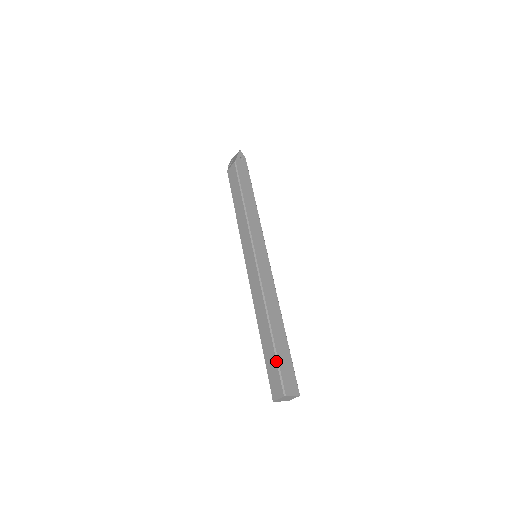
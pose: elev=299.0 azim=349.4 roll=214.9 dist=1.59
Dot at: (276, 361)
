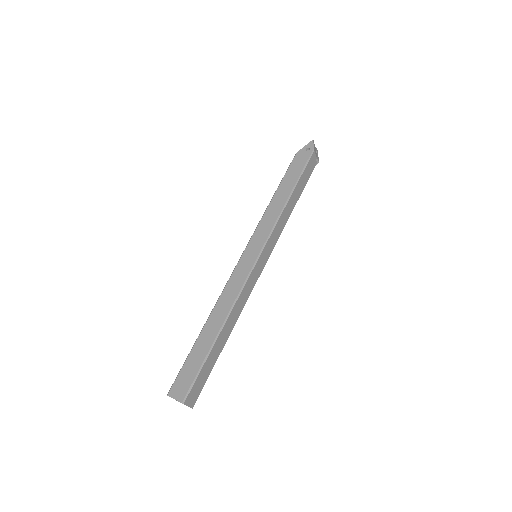
Dot at: (185, 361)
